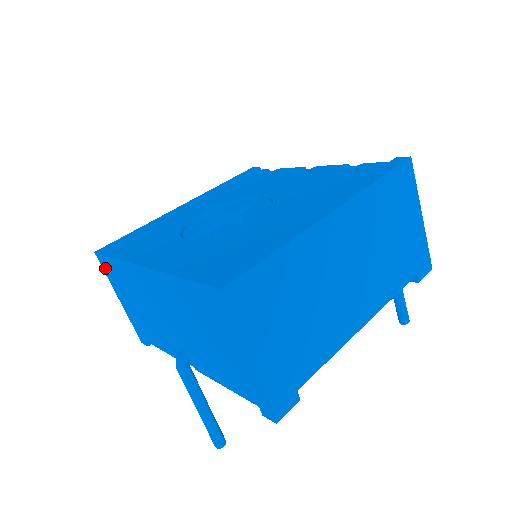
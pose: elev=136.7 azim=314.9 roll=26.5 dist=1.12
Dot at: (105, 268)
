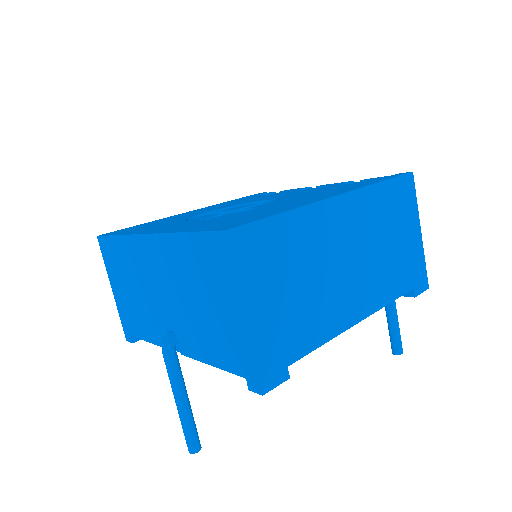
Dot at: (104, 253)
